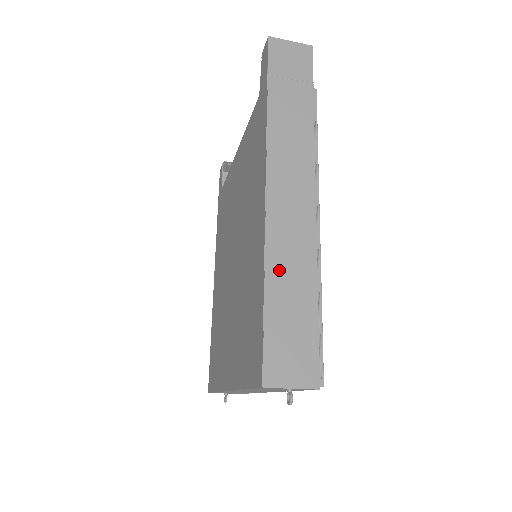
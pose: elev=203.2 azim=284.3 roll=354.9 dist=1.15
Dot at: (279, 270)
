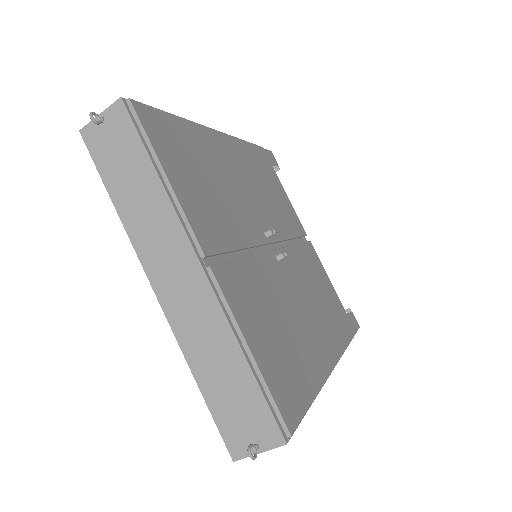
Dot at: occluded
